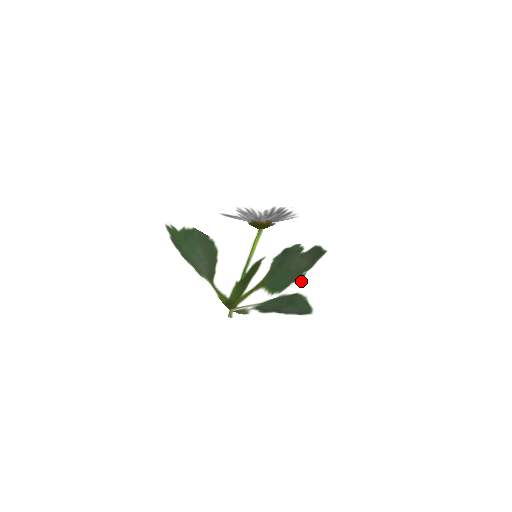
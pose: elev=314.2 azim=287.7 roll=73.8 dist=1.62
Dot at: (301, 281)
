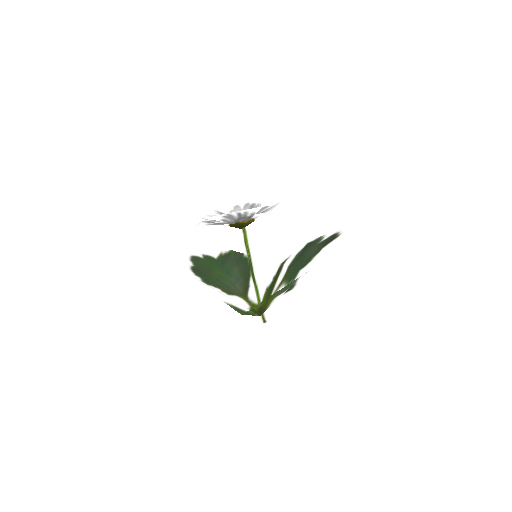
Dot at: (307, 266)
